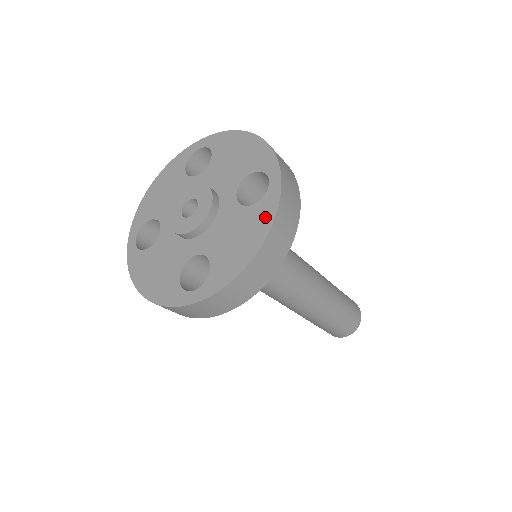
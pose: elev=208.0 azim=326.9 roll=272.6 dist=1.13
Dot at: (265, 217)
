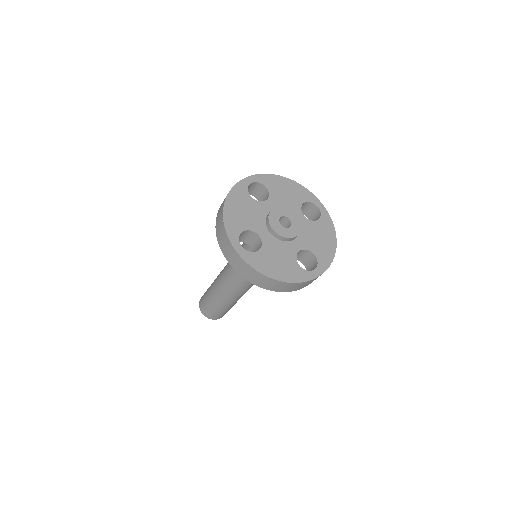
Dot at: (295, 276)
